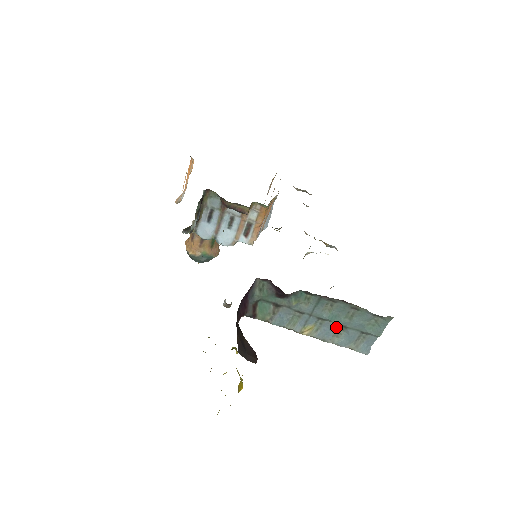
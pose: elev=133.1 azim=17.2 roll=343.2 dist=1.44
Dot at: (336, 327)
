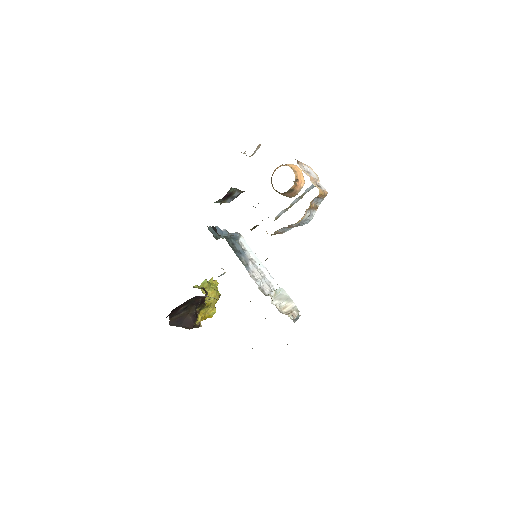
Dot at: occluded
